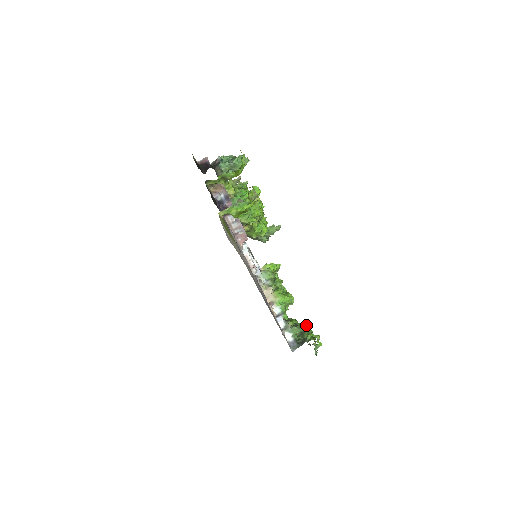
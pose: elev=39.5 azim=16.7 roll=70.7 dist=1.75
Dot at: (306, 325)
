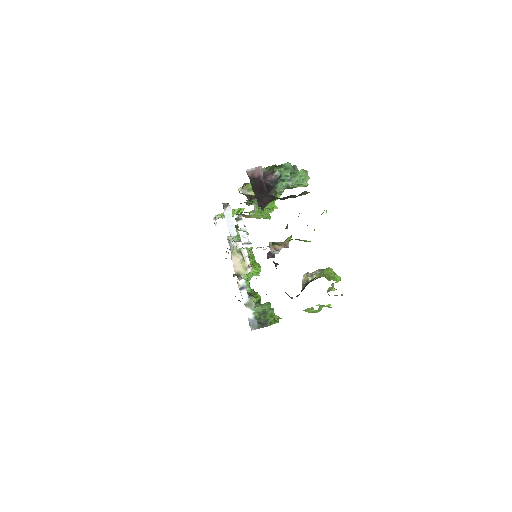
Dot at: occluded
